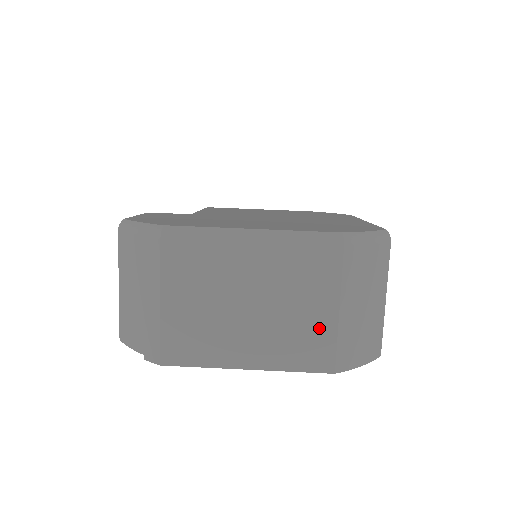
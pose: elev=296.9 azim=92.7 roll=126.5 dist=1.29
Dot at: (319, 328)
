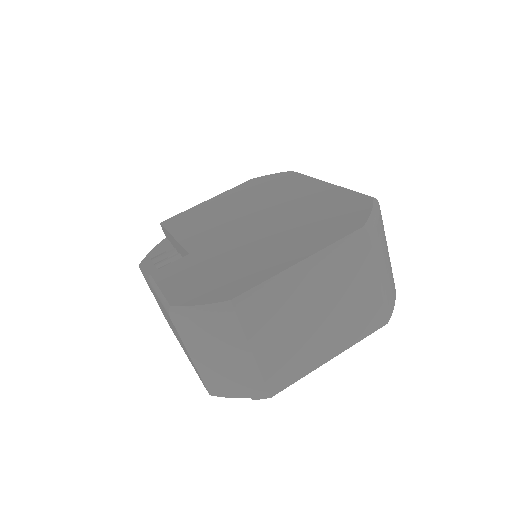
Dot at: (370, 302)
